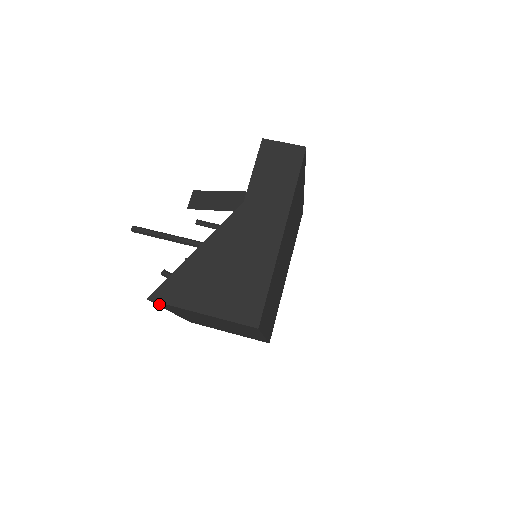
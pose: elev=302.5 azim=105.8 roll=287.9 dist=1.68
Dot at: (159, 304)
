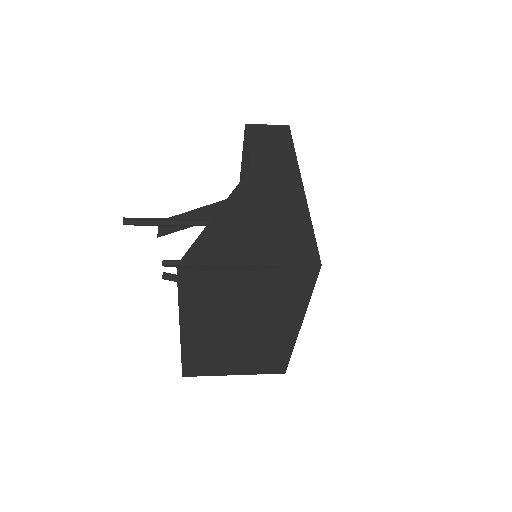
Dot at: (185, 282)
